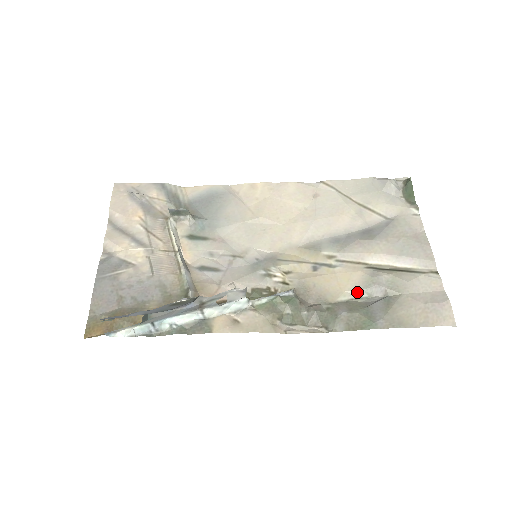
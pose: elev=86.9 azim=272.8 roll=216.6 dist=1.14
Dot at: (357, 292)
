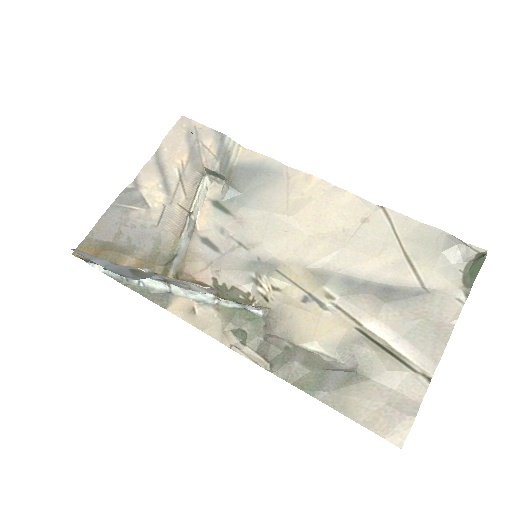
Dot at: (328, 348)
